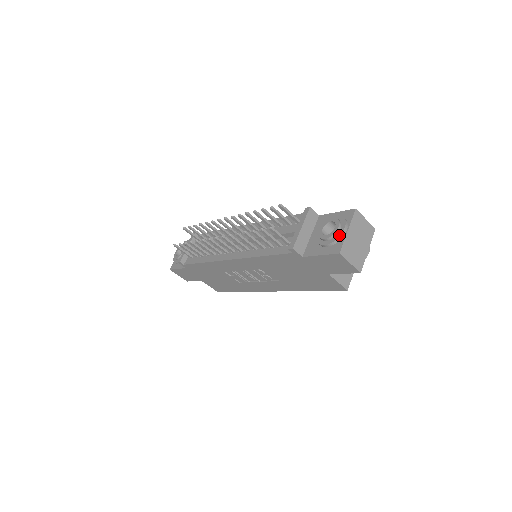
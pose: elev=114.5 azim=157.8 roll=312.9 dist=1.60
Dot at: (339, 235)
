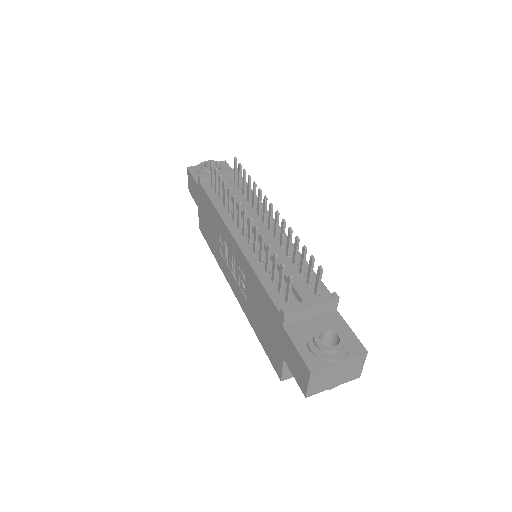
Dot at: (329, 357)
